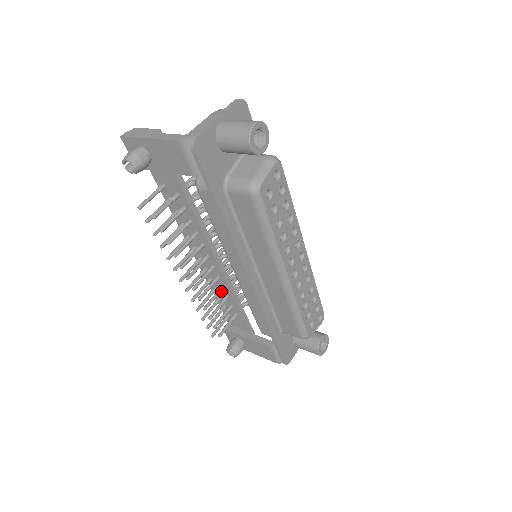
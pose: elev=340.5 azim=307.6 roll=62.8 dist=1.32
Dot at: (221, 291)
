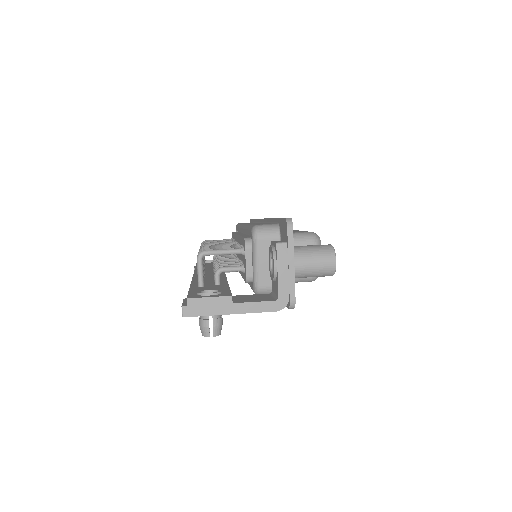
Dot at: occluded
